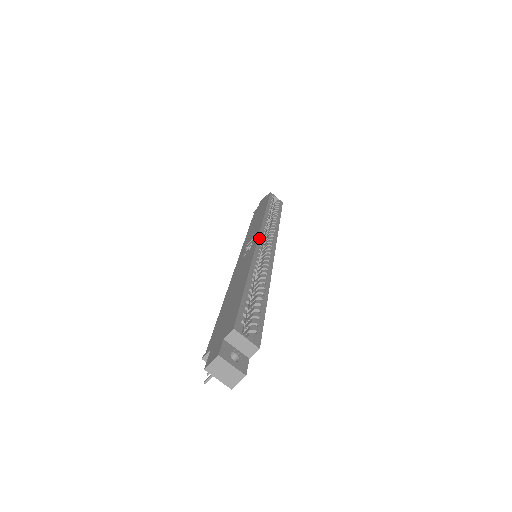
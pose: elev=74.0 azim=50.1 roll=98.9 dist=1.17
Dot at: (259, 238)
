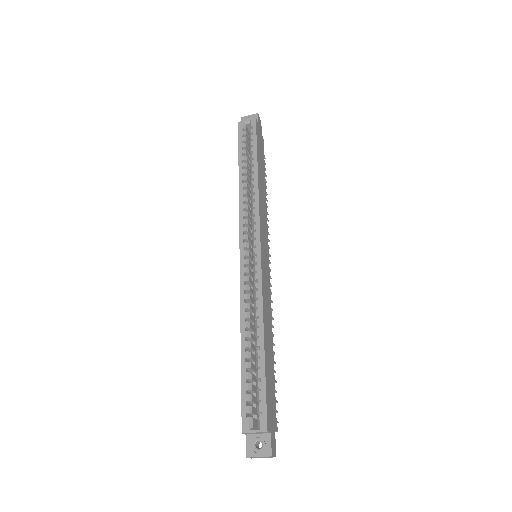
Dot at: (240, 253)
